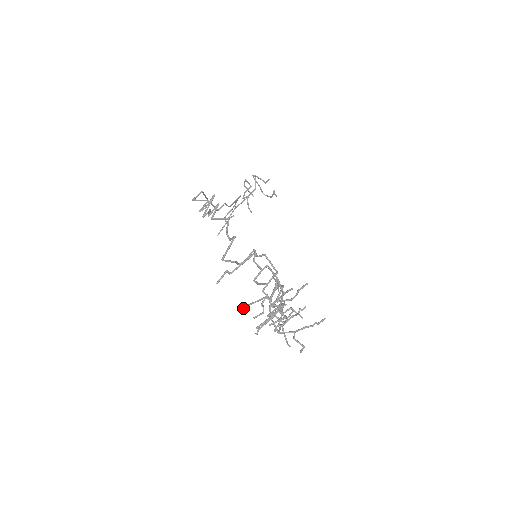
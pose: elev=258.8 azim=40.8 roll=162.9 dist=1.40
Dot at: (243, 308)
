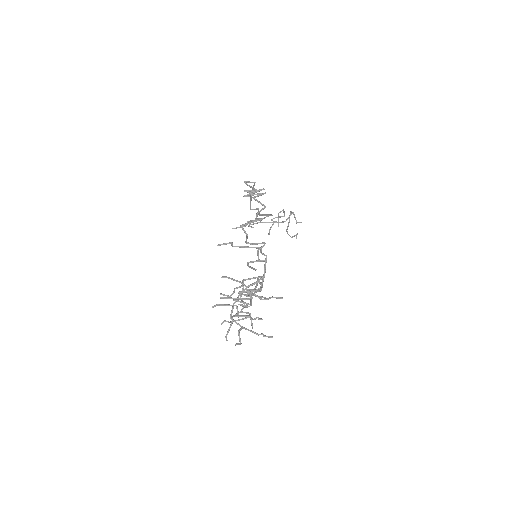
Dot at: (222, 276)
